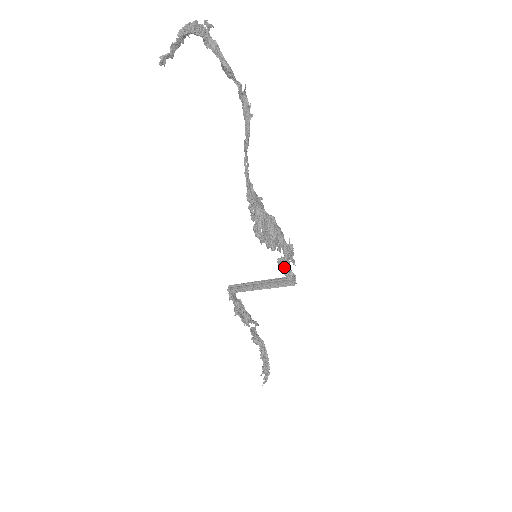
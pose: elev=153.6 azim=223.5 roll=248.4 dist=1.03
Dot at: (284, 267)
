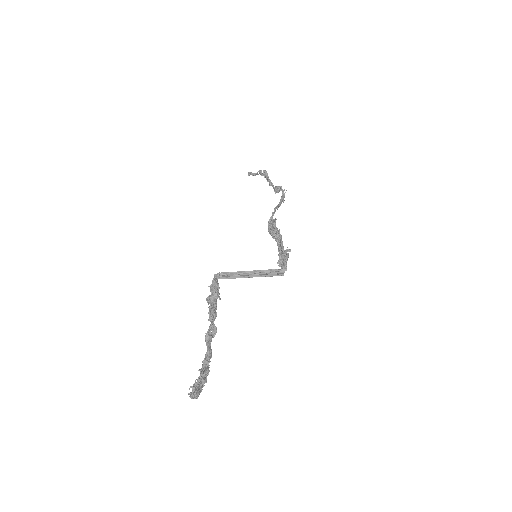
Dot at: (282, 253)
